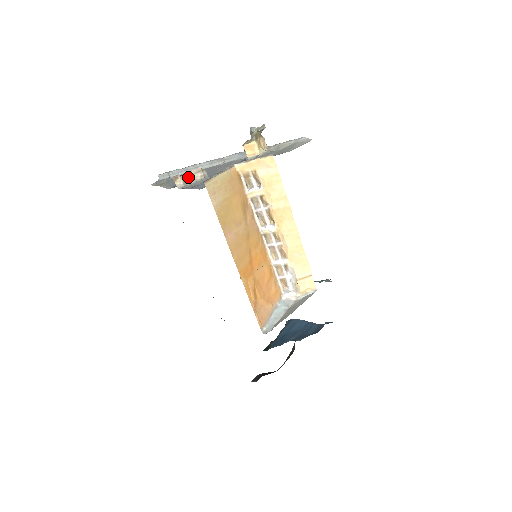
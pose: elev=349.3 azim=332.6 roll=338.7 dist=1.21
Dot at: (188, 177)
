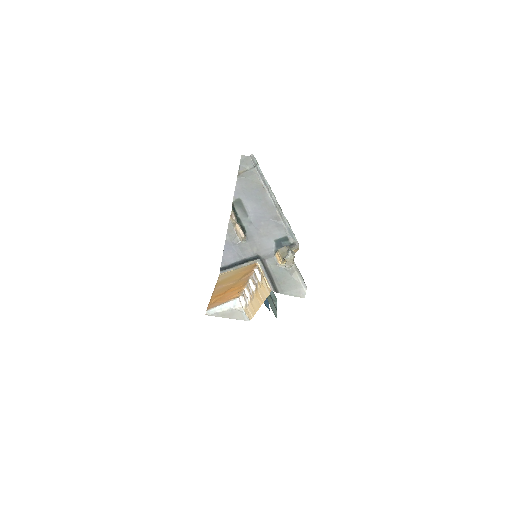
Dot at: (236, 228)
